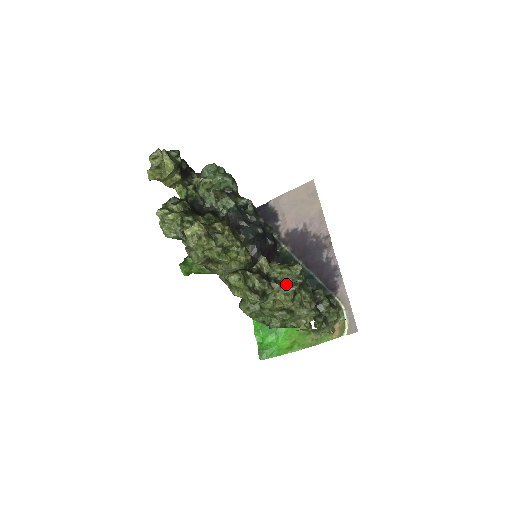
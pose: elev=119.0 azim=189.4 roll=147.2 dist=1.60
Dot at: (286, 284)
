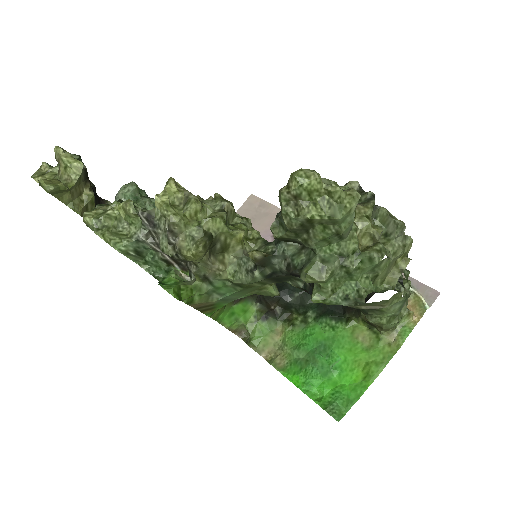
Dot at: (357, 204)
